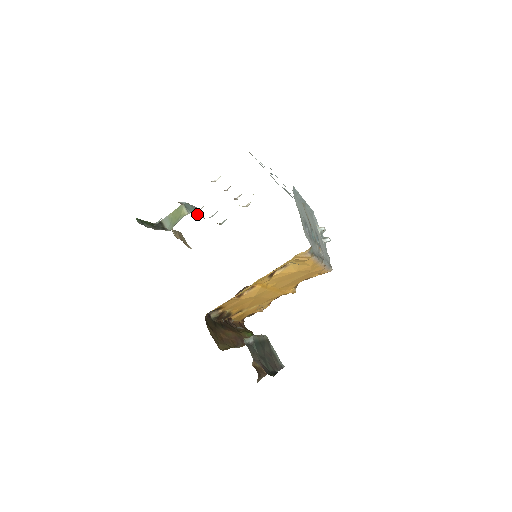
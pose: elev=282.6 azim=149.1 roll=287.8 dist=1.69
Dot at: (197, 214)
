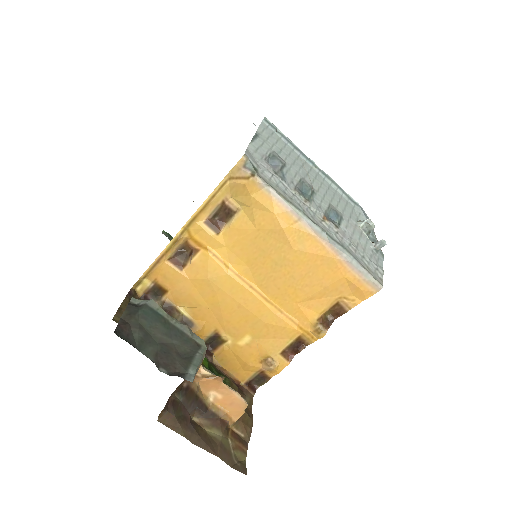
Dot at: occluded
